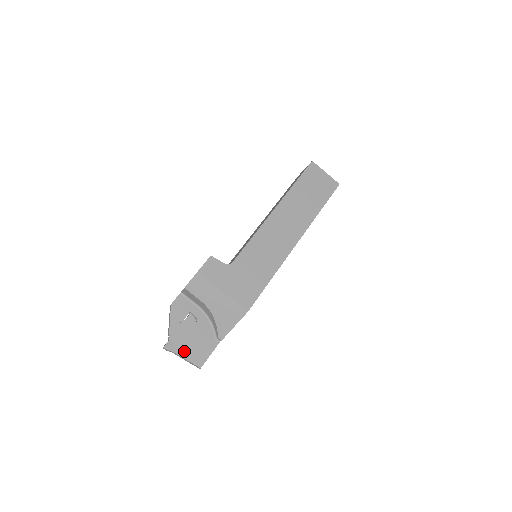
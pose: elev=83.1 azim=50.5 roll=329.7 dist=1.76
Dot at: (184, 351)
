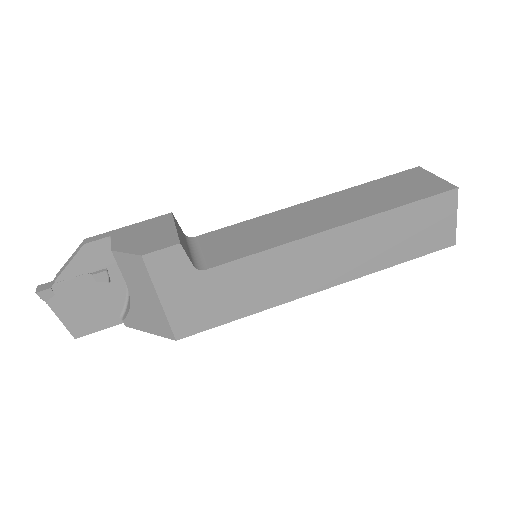
Dot at: (64, 310)
